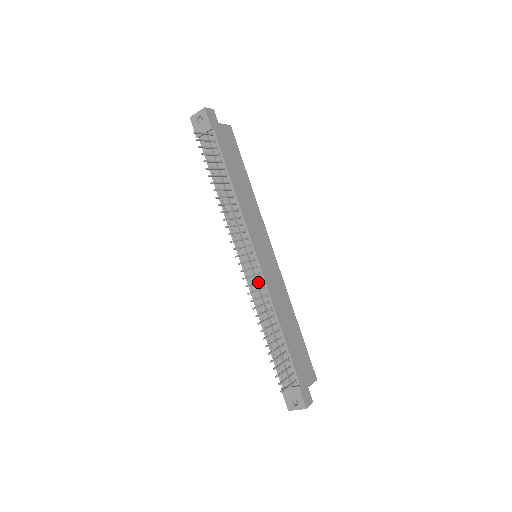
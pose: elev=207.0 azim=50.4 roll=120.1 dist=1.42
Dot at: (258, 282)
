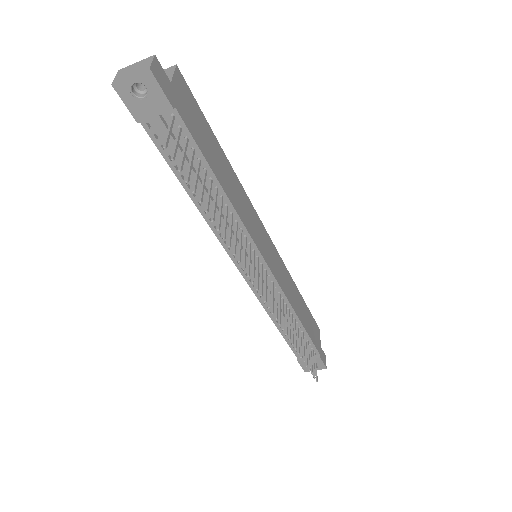
Dot at: occluded
